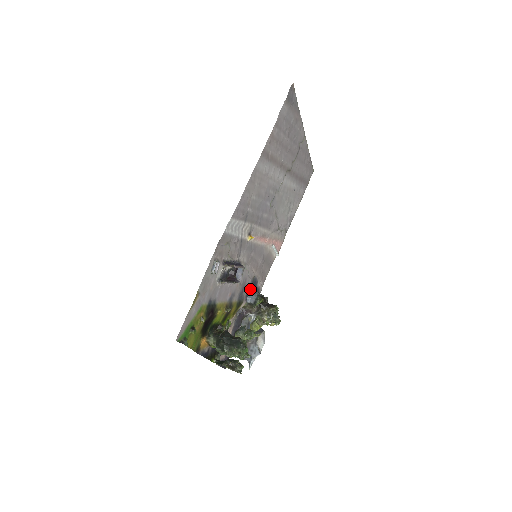
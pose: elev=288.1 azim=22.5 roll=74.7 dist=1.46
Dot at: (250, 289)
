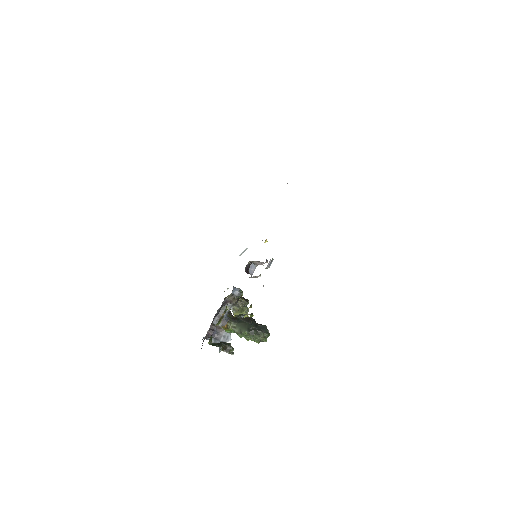
Dot at: occluded
